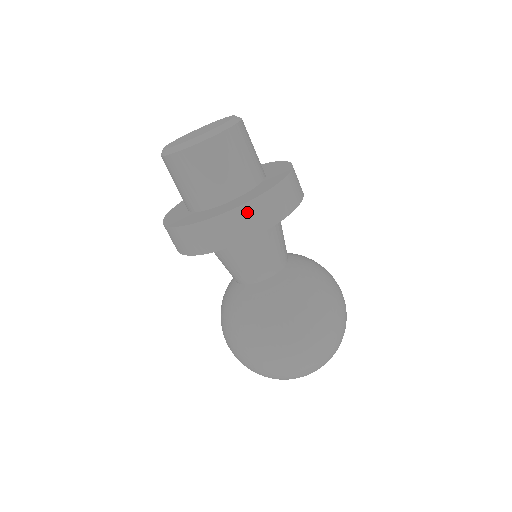
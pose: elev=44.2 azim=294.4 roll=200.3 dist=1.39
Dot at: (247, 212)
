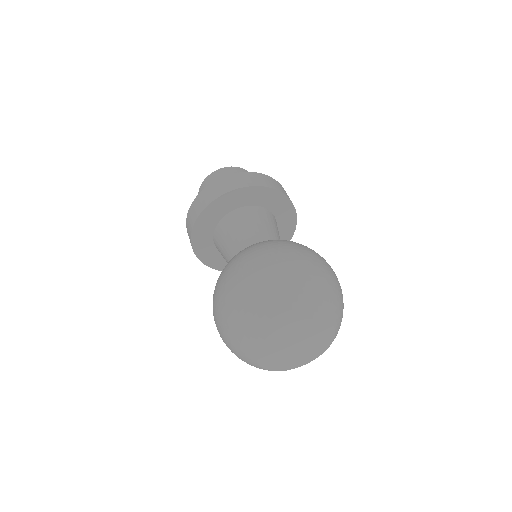
Dot at: (210, 189)
